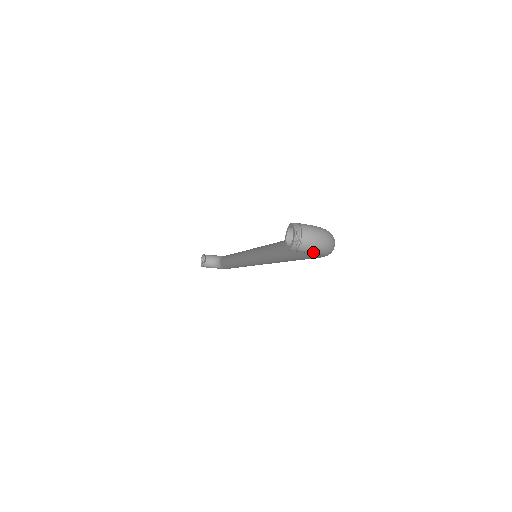
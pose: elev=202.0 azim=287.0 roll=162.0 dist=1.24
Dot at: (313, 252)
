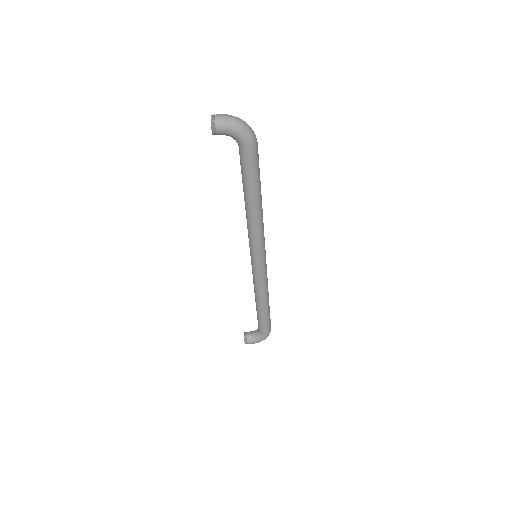
Dot at: (230, 128)
